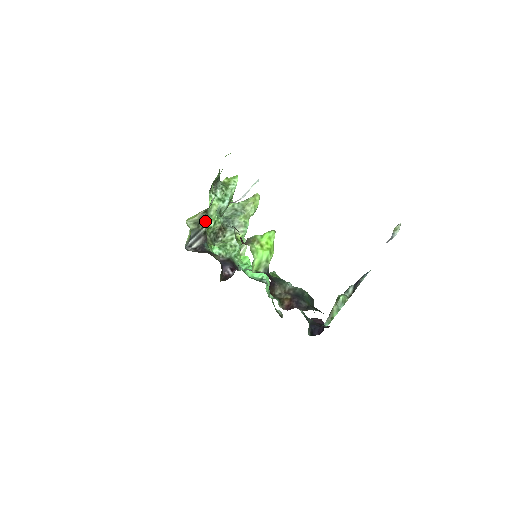
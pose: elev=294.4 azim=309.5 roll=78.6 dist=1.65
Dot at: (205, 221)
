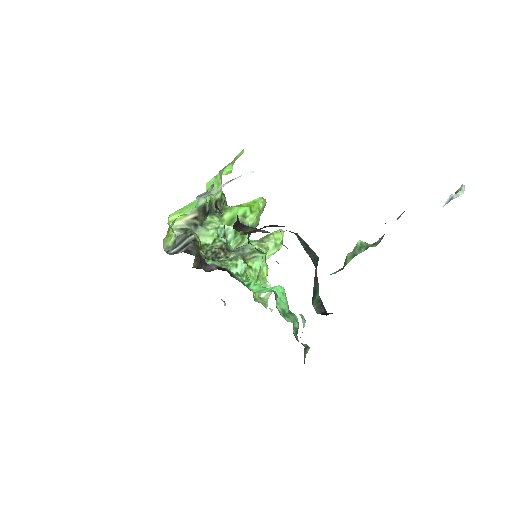
Dot at: (200, 235)
